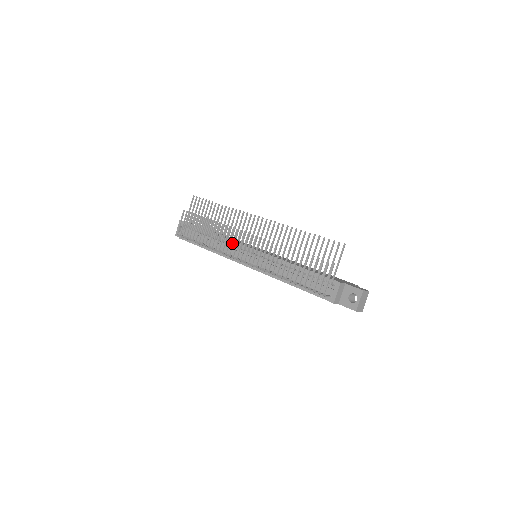
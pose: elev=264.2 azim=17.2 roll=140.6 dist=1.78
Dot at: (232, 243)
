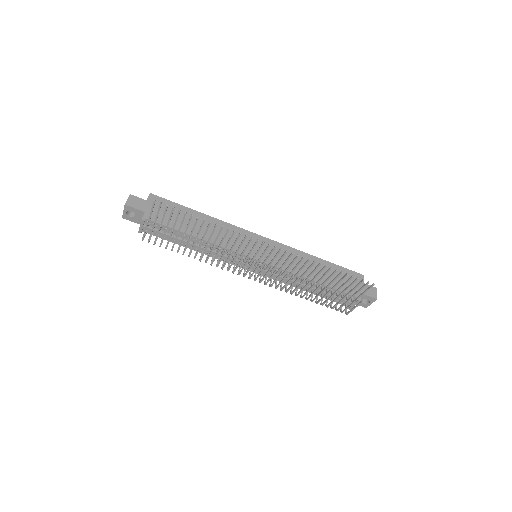
Dot at: (237, 267)
